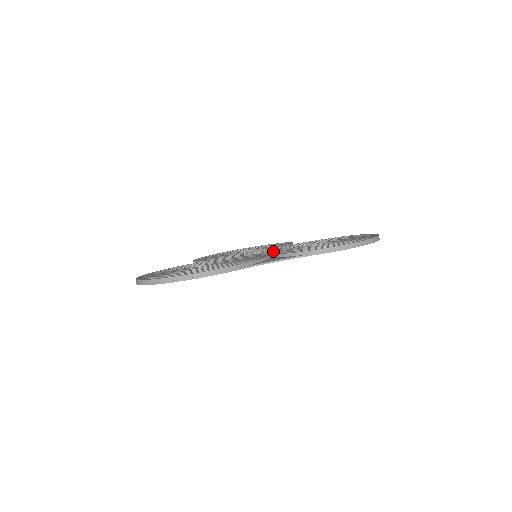
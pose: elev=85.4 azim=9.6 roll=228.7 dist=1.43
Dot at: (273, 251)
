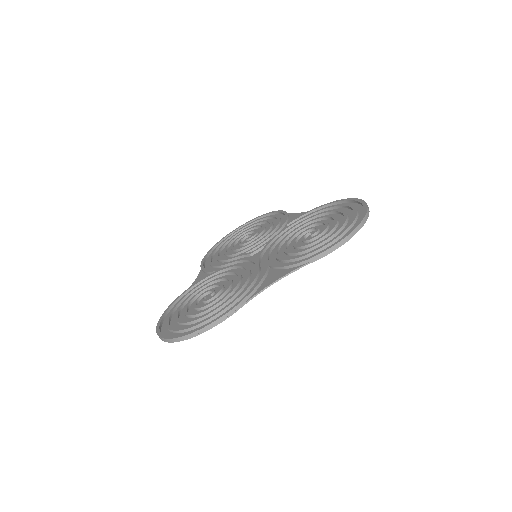
Dot at: (270, 249)
